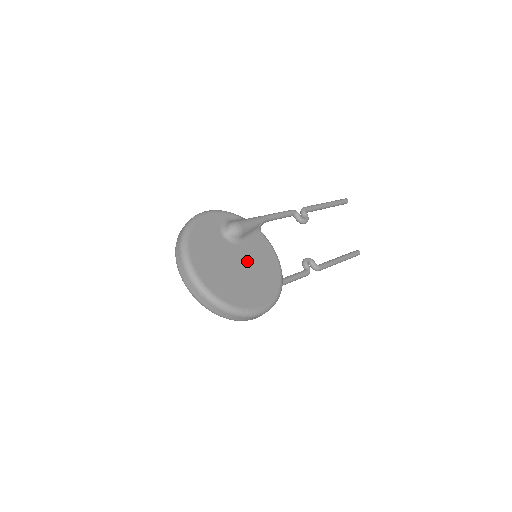
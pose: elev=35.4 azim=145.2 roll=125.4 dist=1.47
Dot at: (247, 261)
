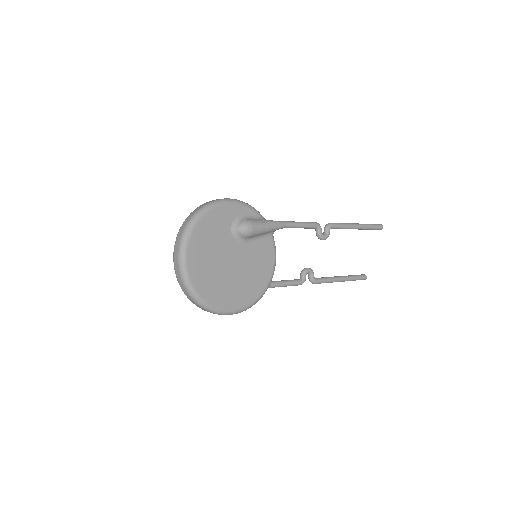
Dot at: (242, 262)
